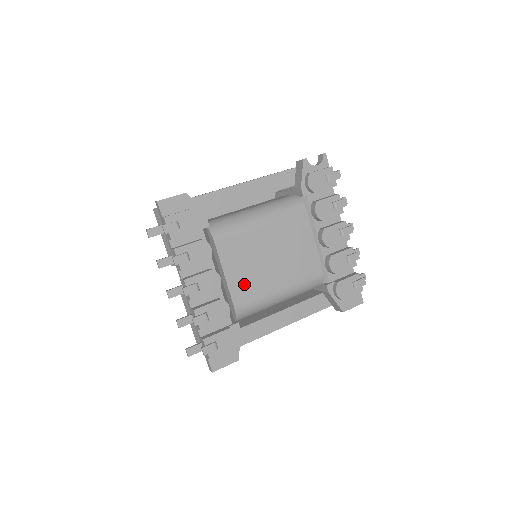
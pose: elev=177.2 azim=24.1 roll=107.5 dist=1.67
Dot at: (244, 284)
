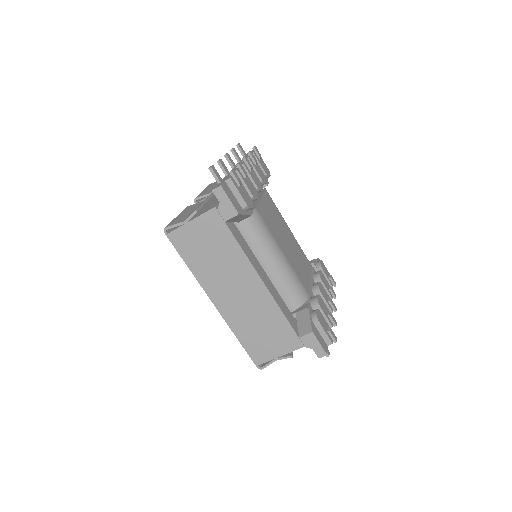
Dot at: (267, 216)
